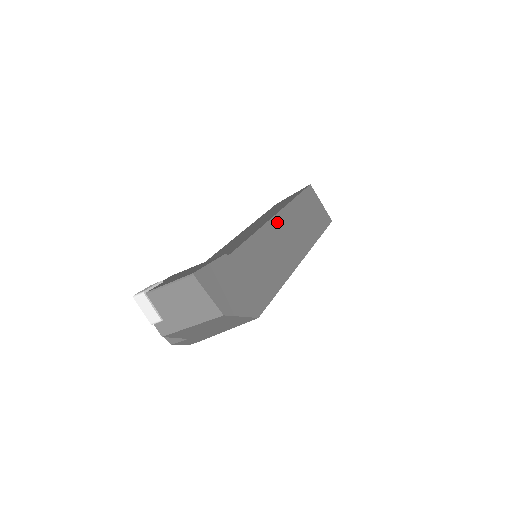
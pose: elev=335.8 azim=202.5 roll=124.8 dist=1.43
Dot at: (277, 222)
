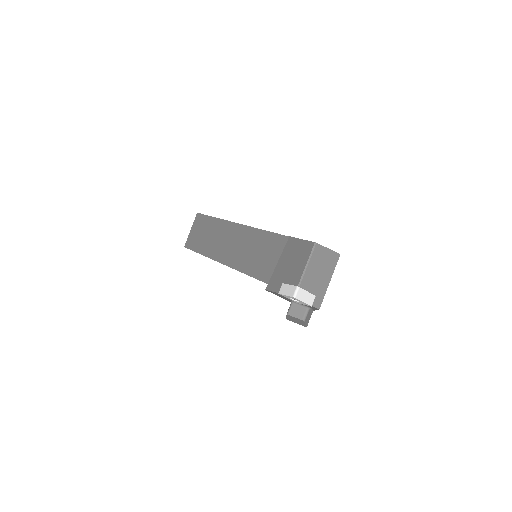
Dot at: occluded
